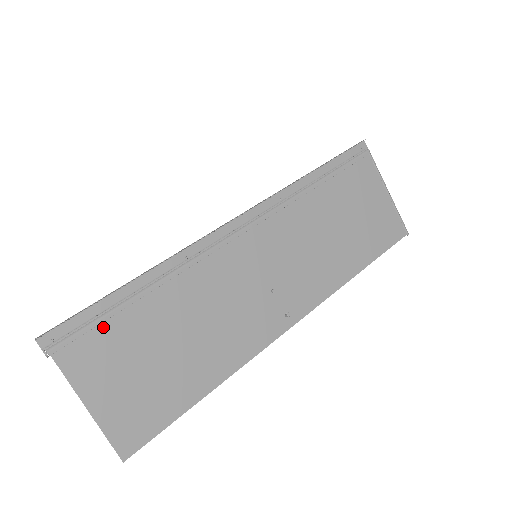
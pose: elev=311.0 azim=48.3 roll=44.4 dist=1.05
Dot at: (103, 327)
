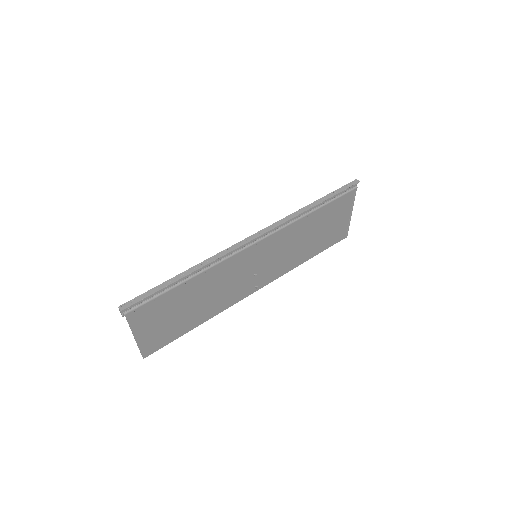
Dot at: (158, 300)
